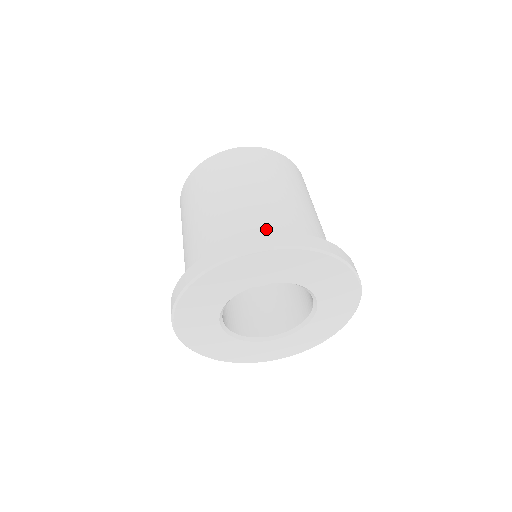
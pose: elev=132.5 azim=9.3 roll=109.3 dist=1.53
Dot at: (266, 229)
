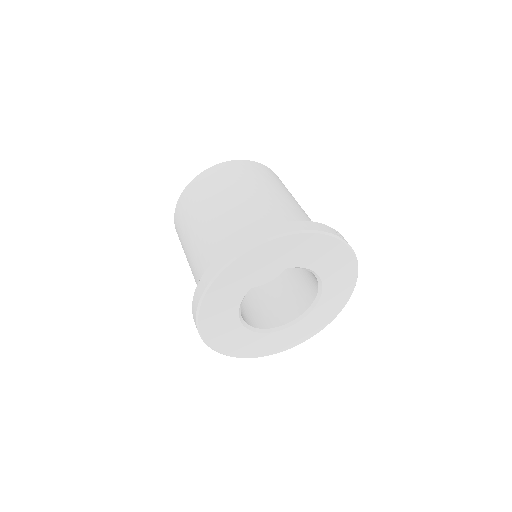
Dot at: (242, 234)
